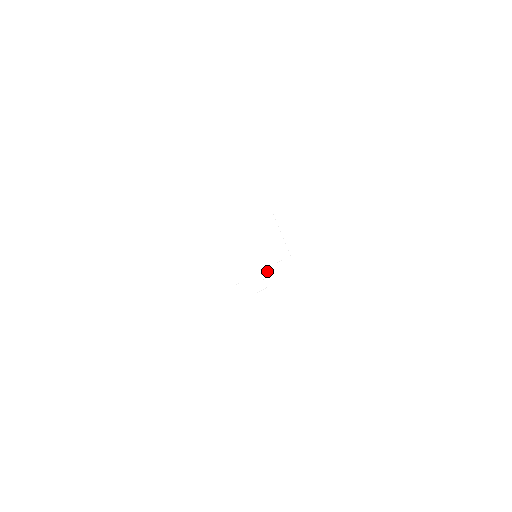
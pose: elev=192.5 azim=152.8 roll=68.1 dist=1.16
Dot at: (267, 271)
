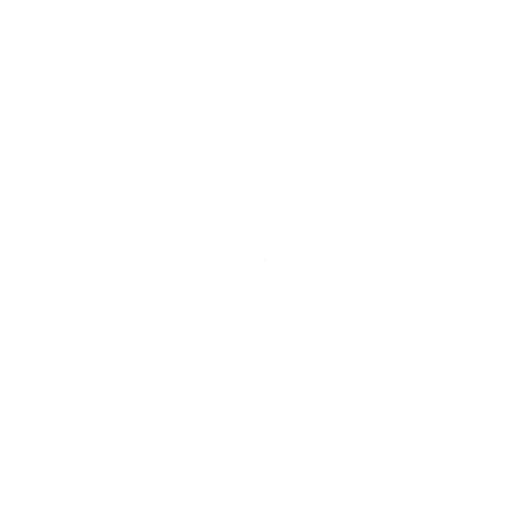
Dot at: (262, 265)
